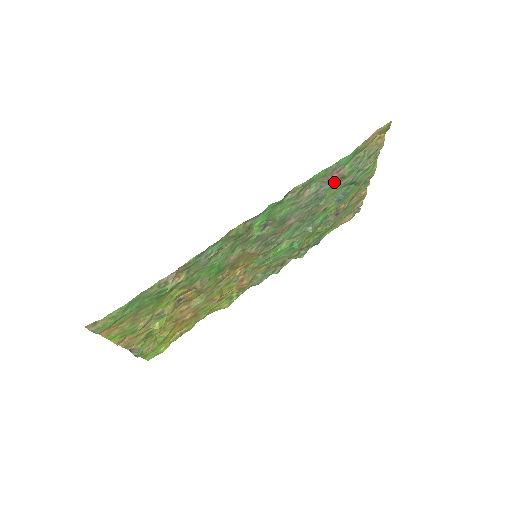
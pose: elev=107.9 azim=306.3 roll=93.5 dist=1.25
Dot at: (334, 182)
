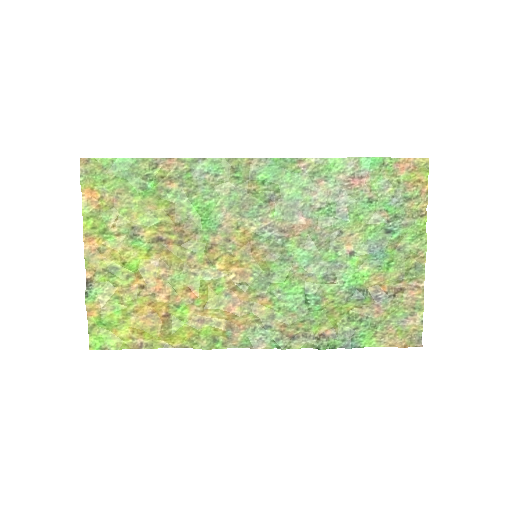
Dot at: (359, 201)
